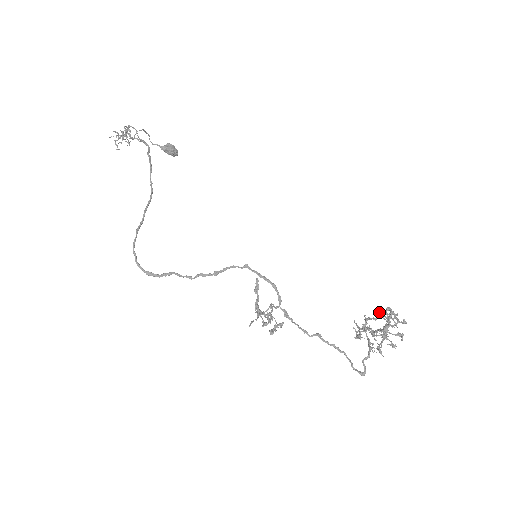
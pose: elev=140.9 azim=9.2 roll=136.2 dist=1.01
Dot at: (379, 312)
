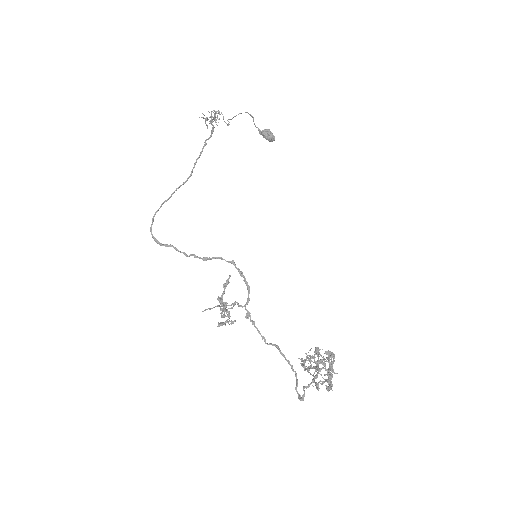
Dot at: (315, 351)
